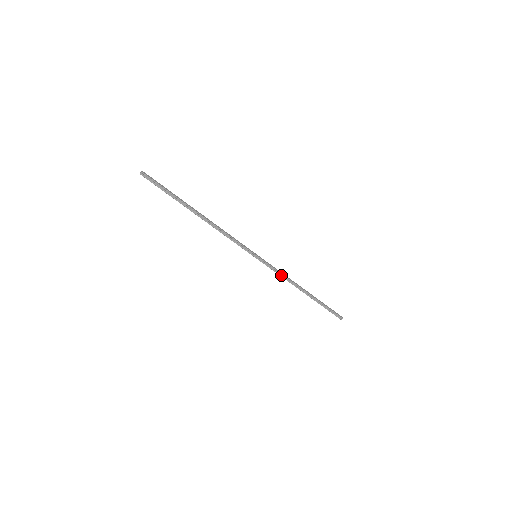
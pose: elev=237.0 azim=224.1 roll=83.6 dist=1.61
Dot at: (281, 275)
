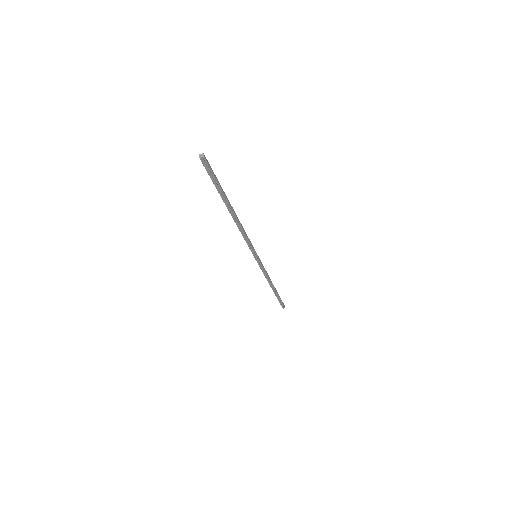
Dot at: (265, 273)
